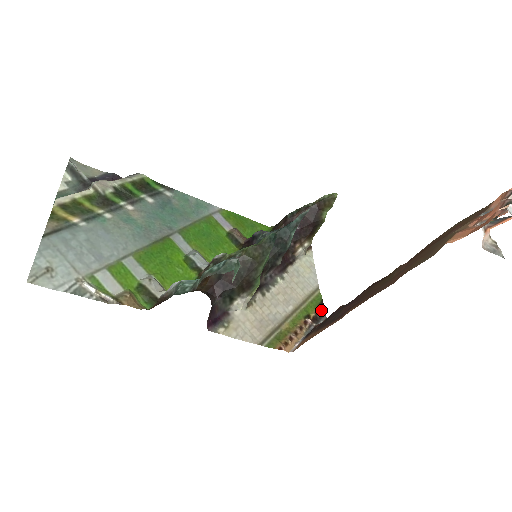
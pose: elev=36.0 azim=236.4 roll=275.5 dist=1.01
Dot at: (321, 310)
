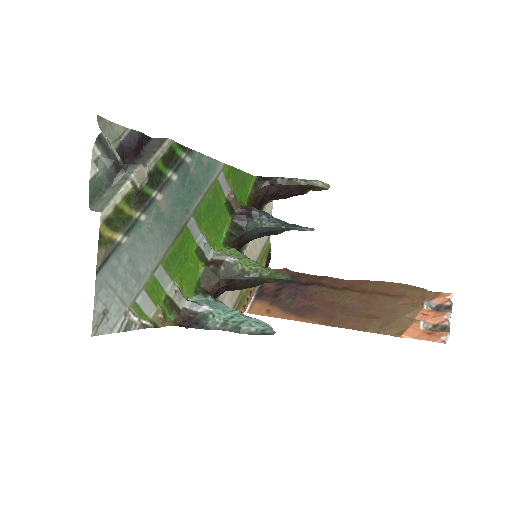
Dot at: (268, 262)
